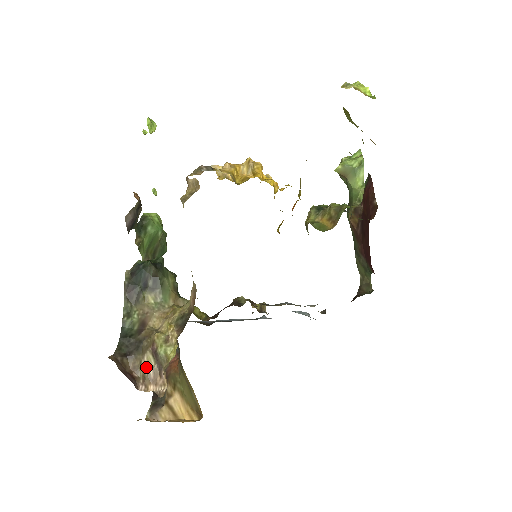
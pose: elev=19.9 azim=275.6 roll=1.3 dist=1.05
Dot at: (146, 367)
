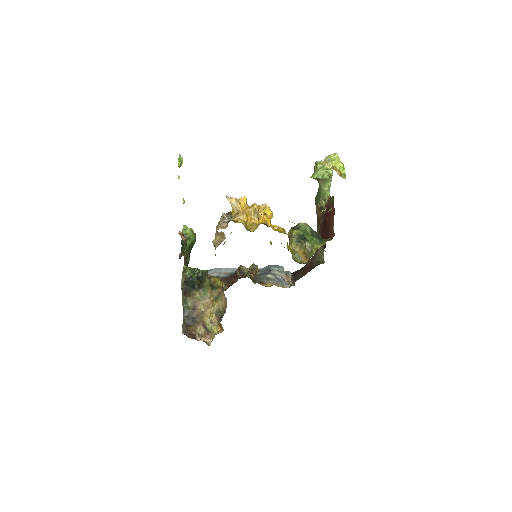
Dot at: (200, 331)
